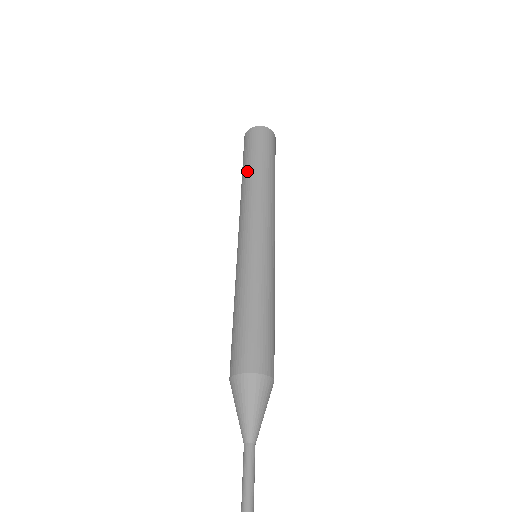
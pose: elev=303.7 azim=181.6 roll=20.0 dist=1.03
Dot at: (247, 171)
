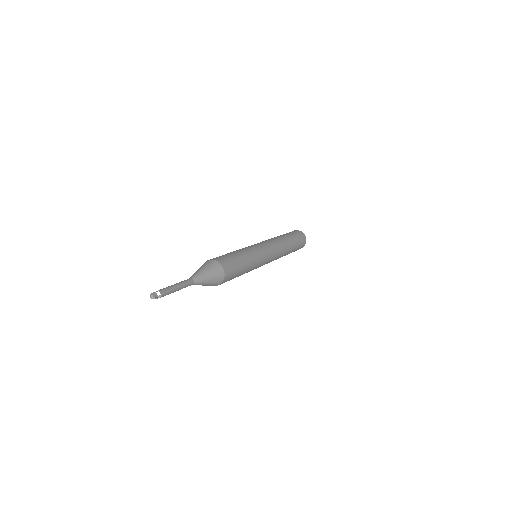
Dot at: occluded
